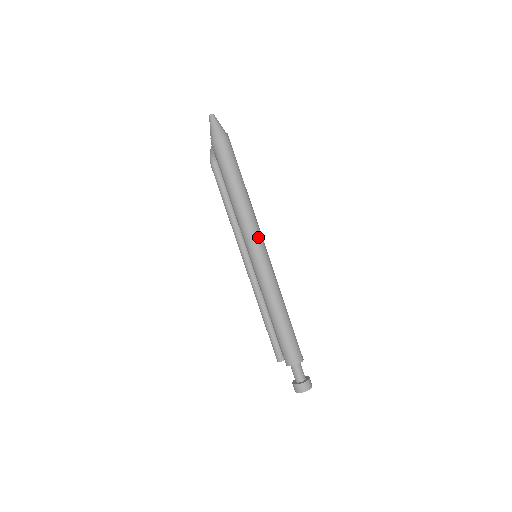
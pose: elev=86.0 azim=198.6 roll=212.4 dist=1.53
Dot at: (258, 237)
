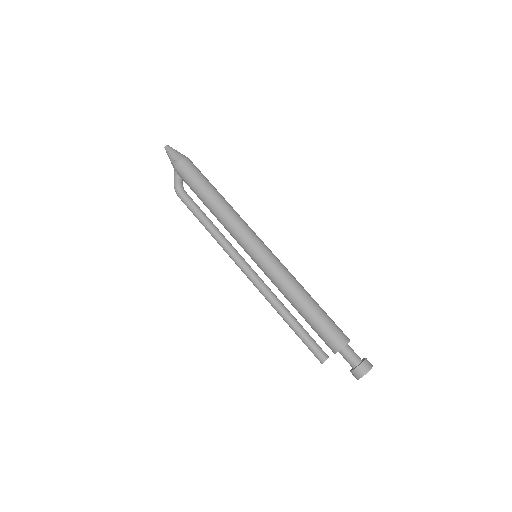
Dot at: (252, 232)
